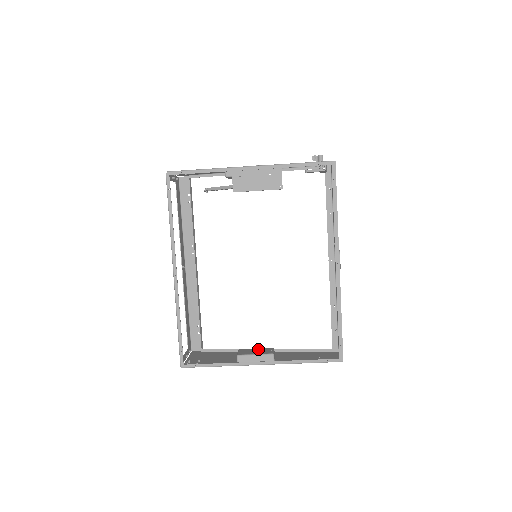
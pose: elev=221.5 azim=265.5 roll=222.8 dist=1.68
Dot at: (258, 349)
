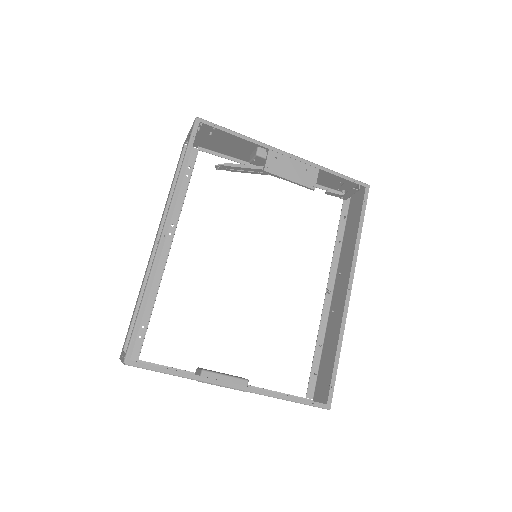
Dot at: occluded
